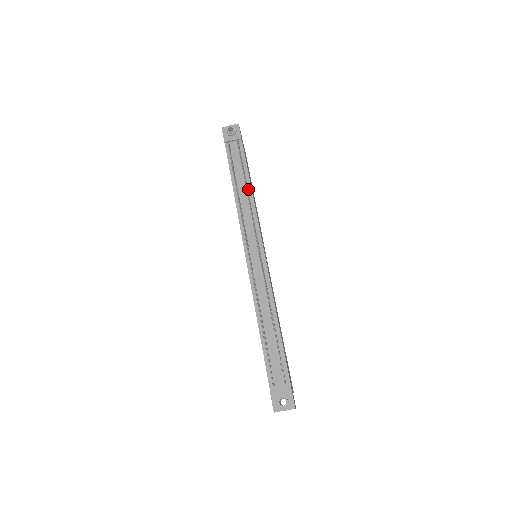
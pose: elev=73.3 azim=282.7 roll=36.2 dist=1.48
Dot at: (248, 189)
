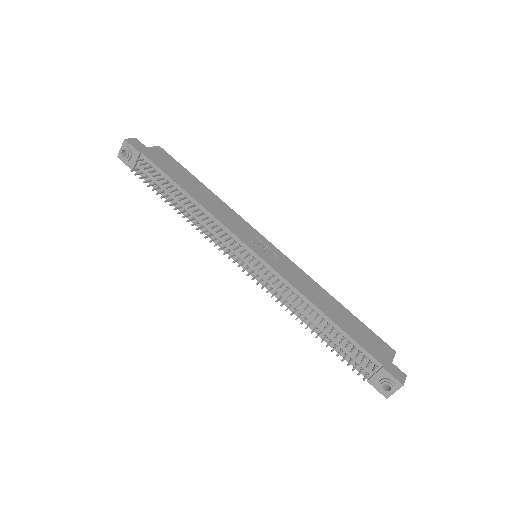
Dot at: (191, 201)
